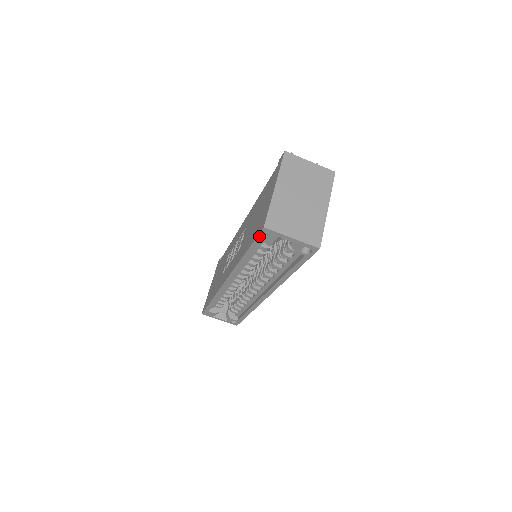
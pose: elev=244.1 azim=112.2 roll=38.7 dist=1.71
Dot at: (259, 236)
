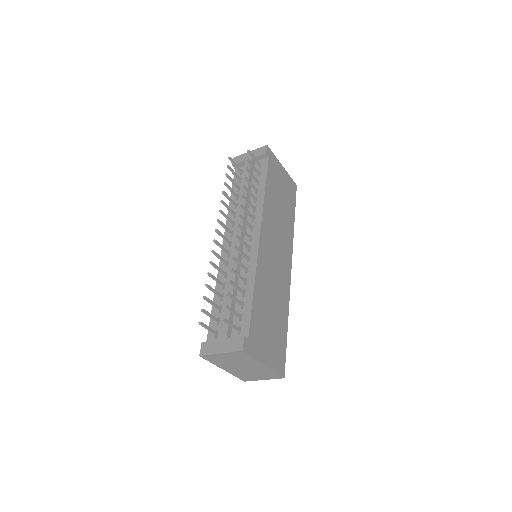
Dot at: occluded
